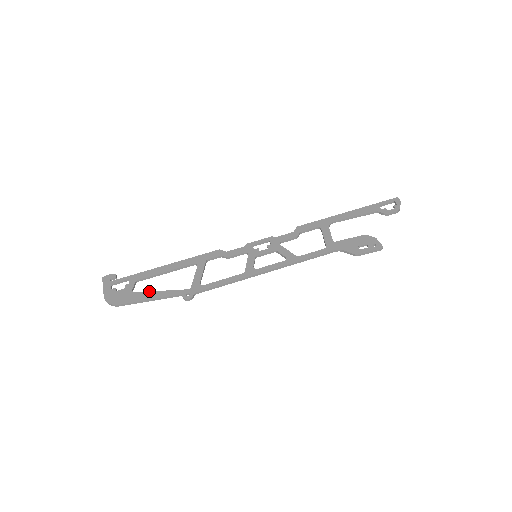
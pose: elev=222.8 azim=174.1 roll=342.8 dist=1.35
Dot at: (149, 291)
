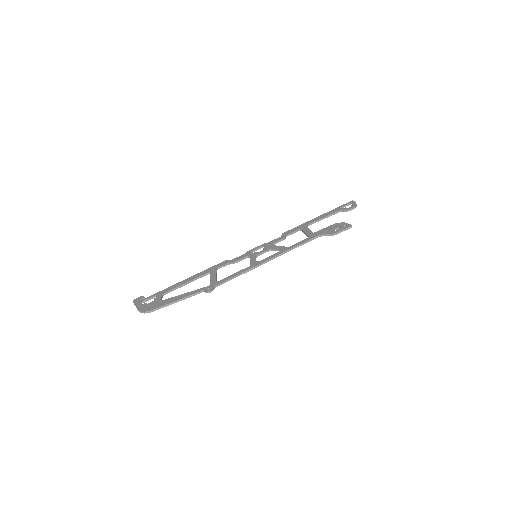
Dot at: (175, 296)
